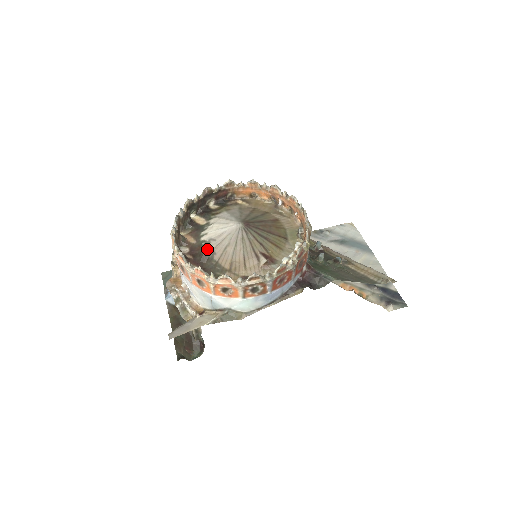
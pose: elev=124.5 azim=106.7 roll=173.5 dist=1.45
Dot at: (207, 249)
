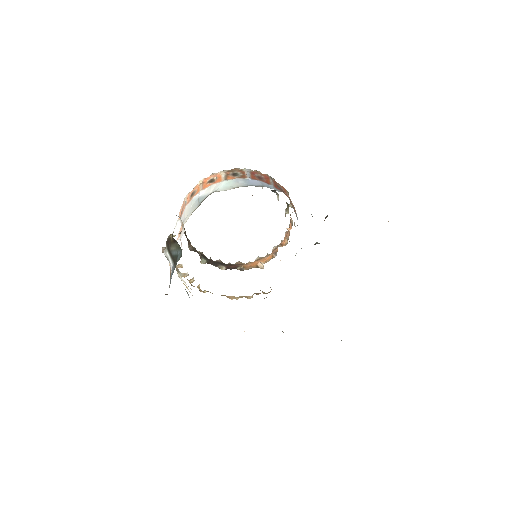
Dot at: occluded
